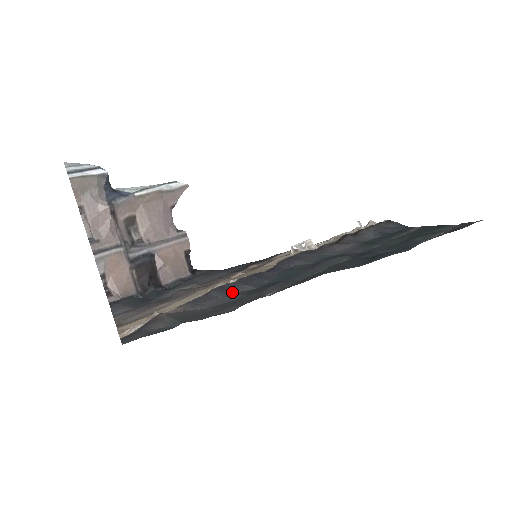
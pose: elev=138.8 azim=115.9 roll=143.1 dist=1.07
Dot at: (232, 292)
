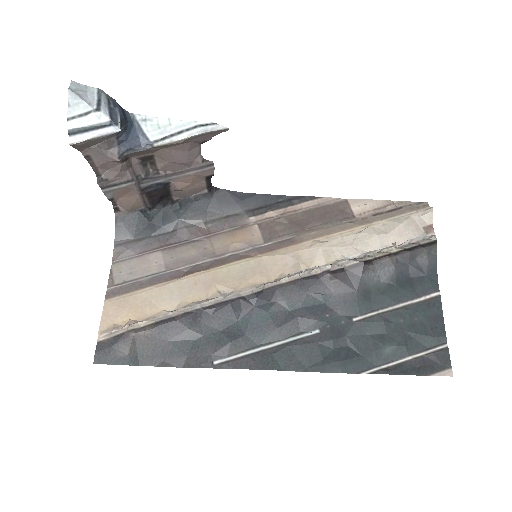
Dot at: (200, 321)
